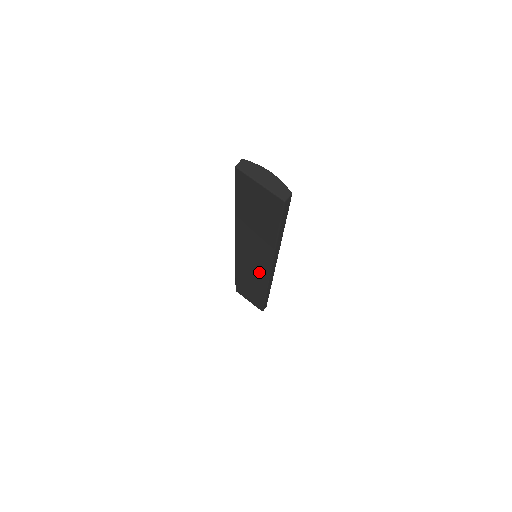
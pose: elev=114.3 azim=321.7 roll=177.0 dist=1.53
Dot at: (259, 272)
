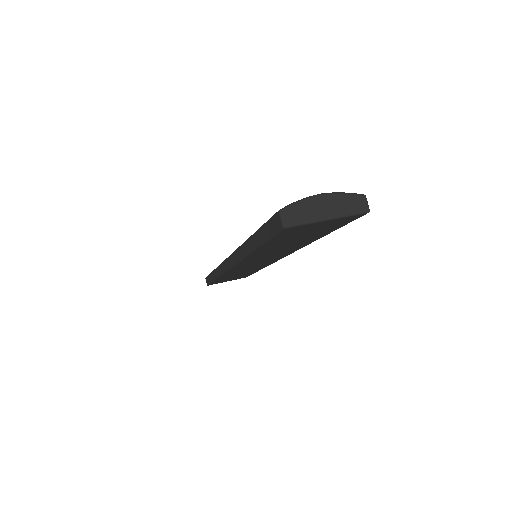
Dot at: (263, 264)
